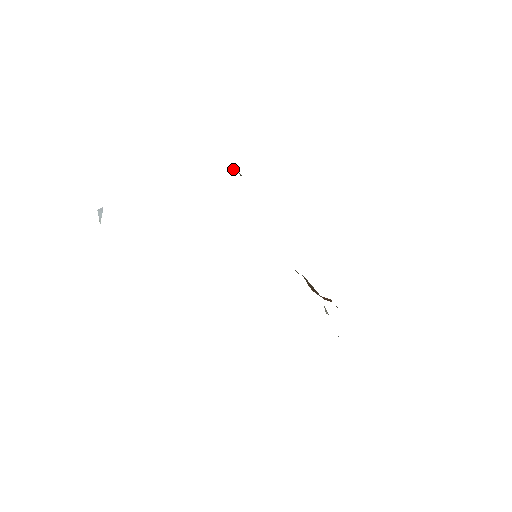
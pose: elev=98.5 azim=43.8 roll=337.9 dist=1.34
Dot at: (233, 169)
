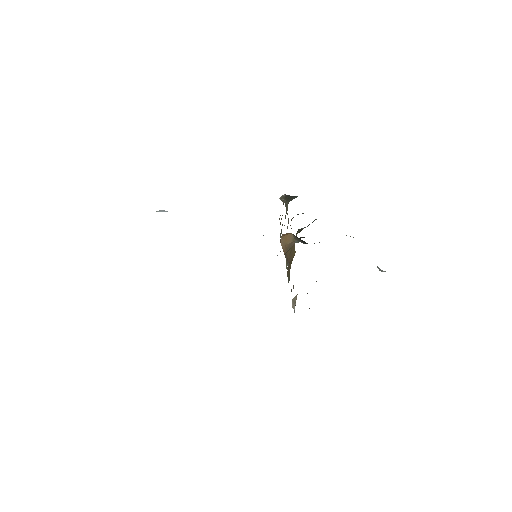
Dot at: (281, 197)
